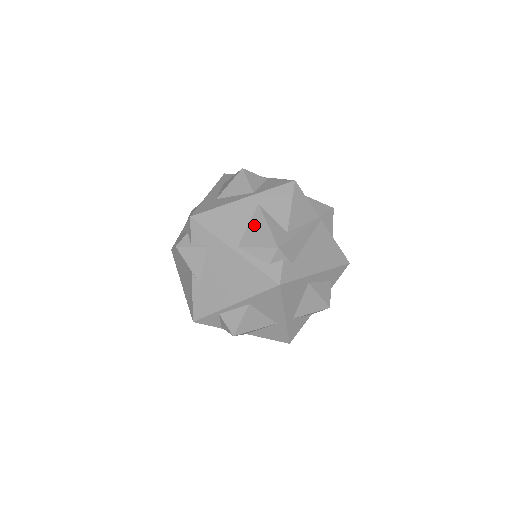
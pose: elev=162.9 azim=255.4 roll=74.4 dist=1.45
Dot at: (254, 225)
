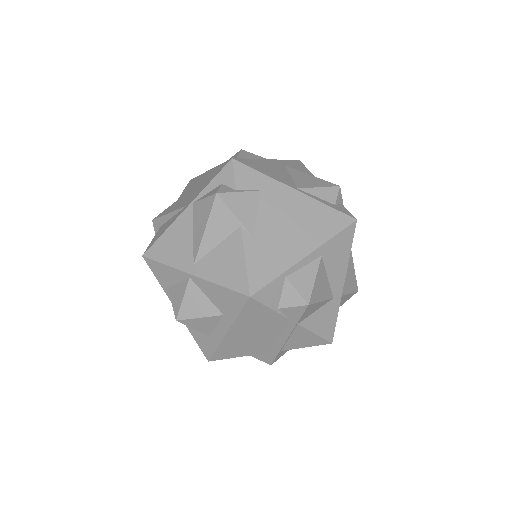
Dot at: (298, 176)
